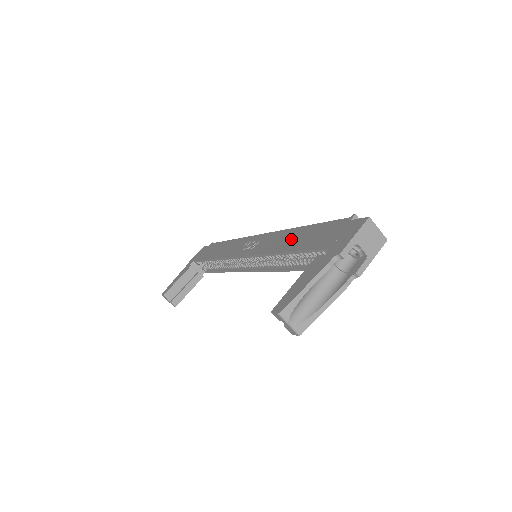
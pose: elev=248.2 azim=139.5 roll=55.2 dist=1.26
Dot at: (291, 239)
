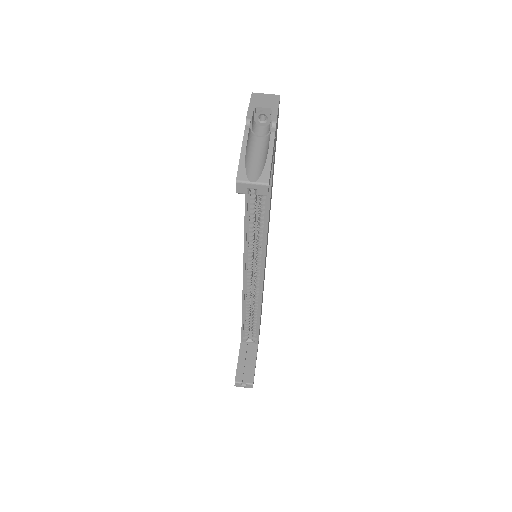
Dot at: occluded
